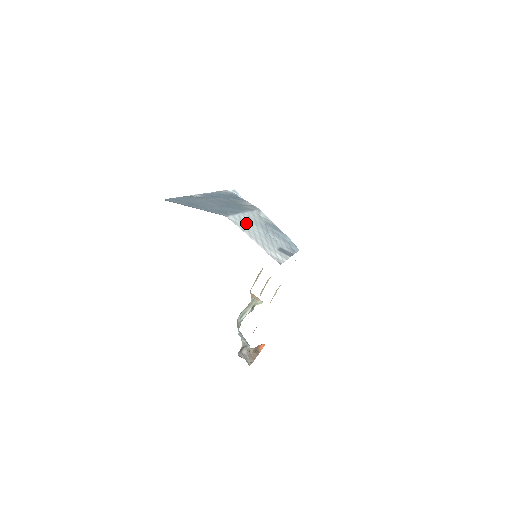
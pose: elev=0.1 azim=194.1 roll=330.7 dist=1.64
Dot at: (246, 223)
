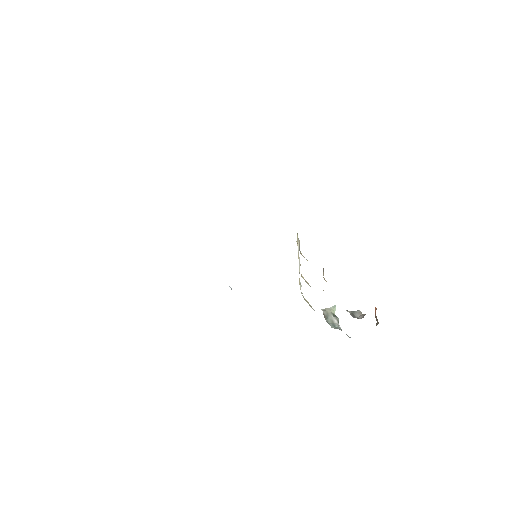
Dot at: occluded
